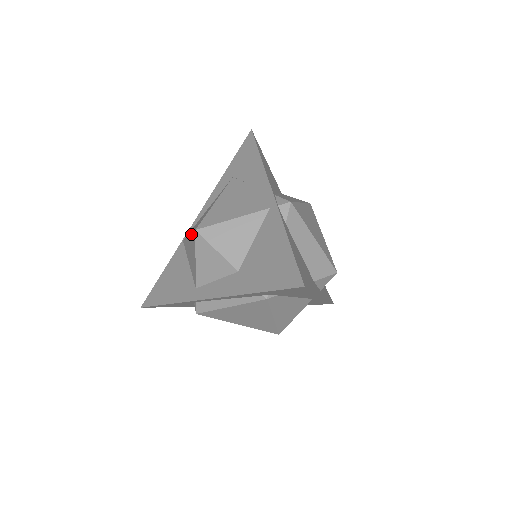
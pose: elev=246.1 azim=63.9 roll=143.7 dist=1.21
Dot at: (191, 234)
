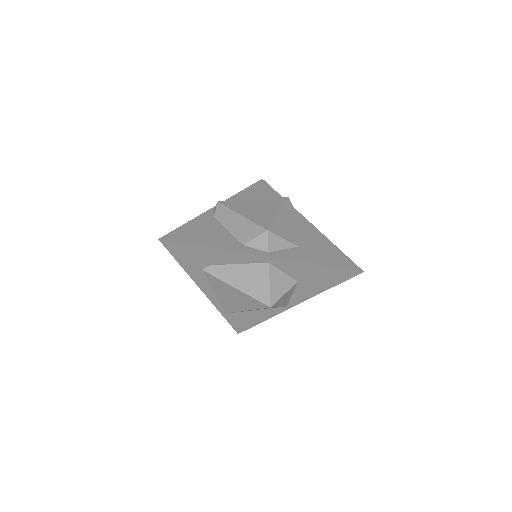
Dot at: occluded
